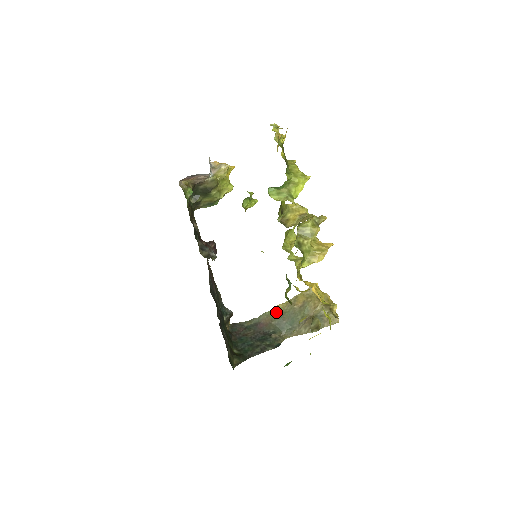
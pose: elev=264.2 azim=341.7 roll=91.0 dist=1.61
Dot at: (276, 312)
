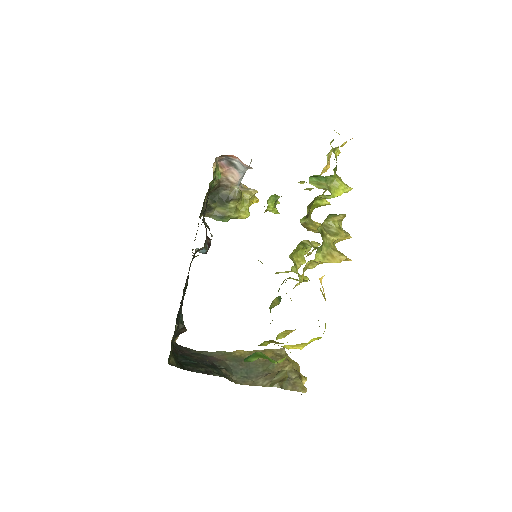
Dot at: (234, 355)
